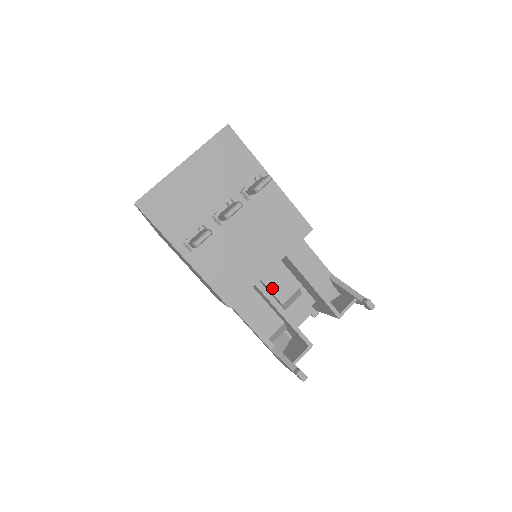
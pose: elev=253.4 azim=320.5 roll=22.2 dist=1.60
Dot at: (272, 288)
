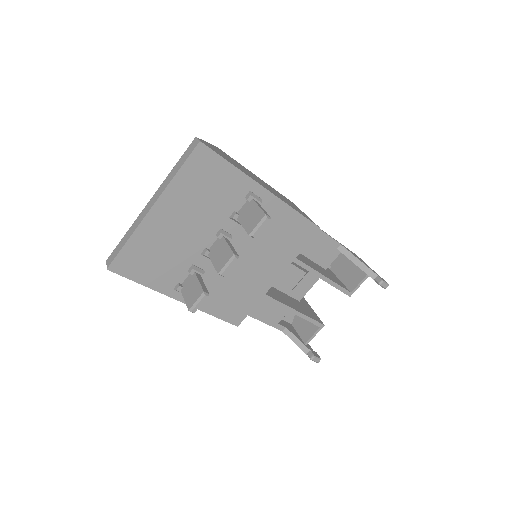
Dot at: (277, 282)
